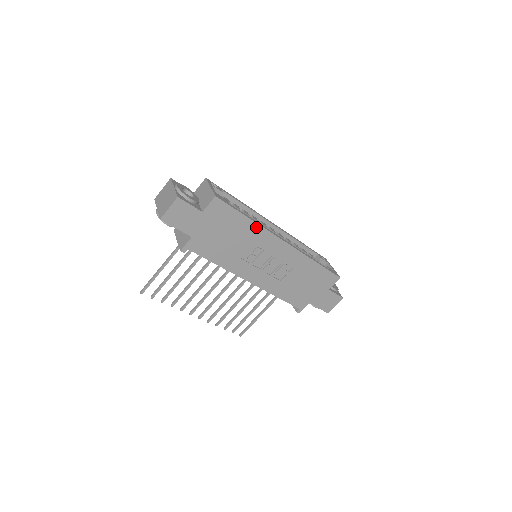
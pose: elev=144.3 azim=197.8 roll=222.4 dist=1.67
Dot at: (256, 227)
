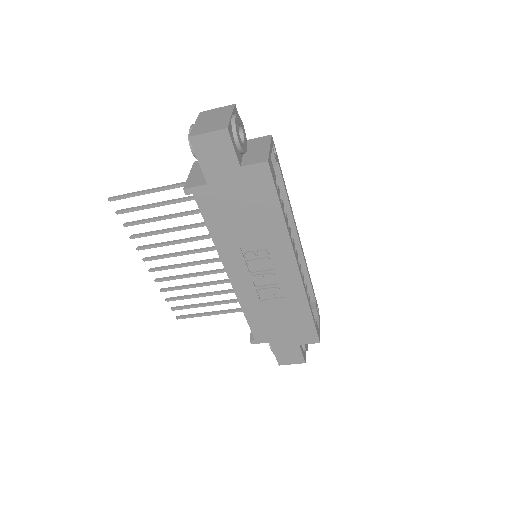
Dot at: (282, 228)
